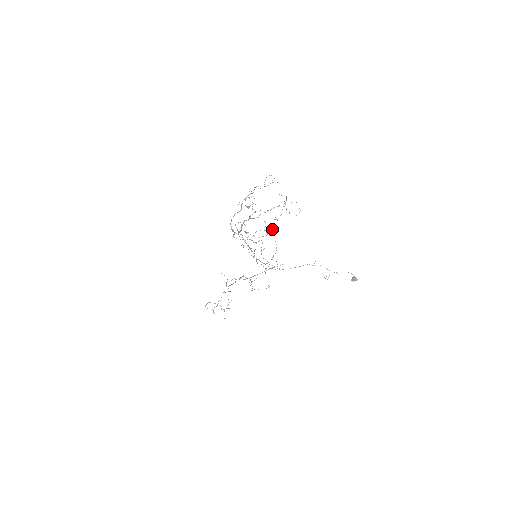
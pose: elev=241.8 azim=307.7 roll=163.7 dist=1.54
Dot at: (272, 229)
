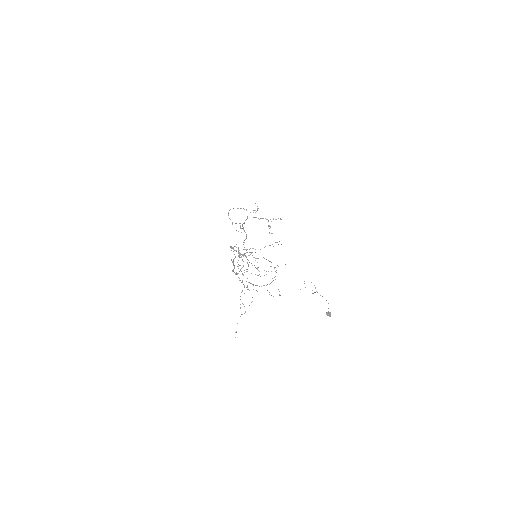
Dot at: (269, 261)
